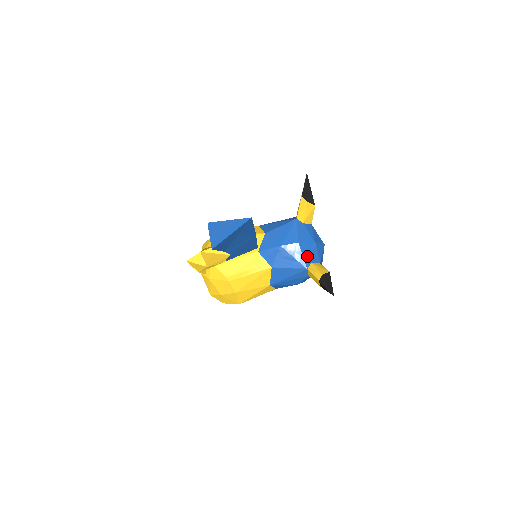
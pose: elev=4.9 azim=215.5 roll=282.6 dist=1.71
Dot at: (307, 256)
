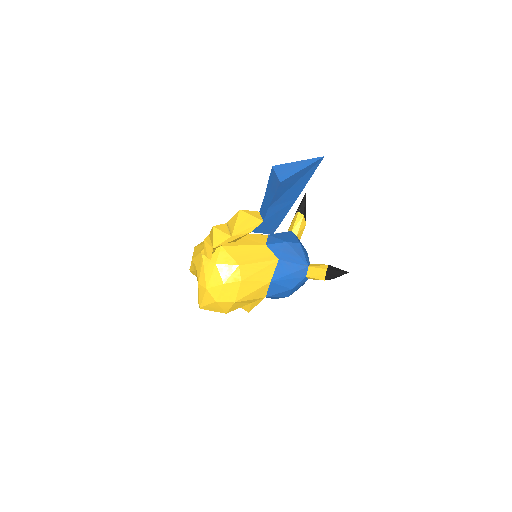
Dot at: (307, 257)
